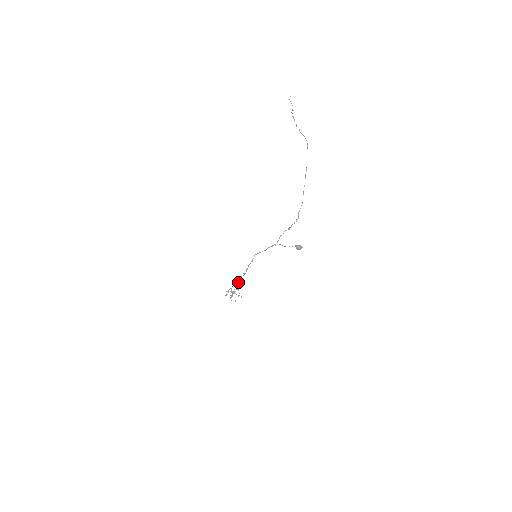
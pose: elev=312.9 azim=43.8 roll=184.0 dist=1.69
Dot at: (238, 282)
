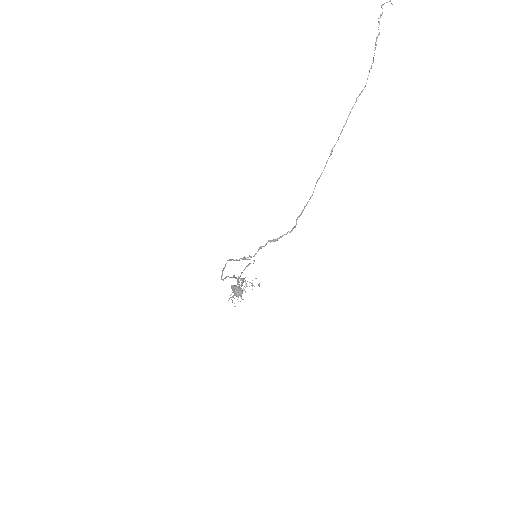
Dot at: occluded
